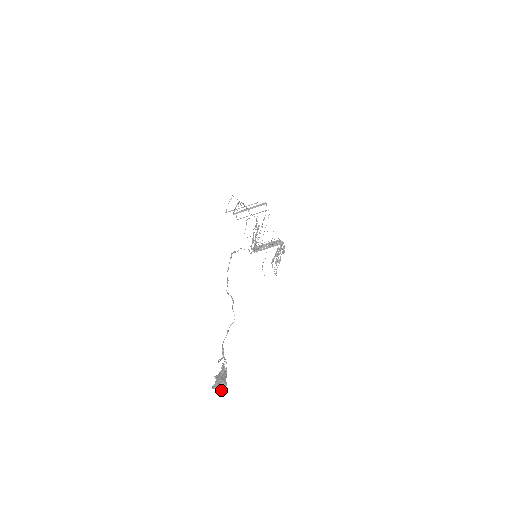
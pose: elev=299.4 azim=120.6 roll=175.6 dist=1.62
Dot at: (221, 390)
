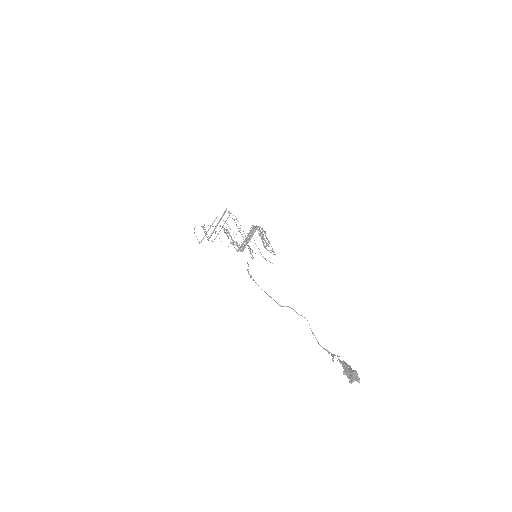
Dot at: (357, 379)
